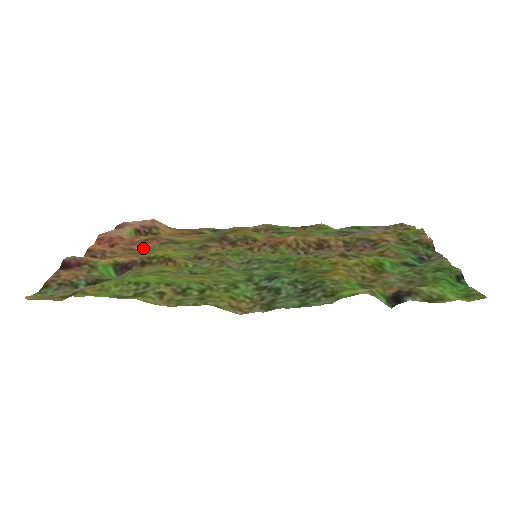
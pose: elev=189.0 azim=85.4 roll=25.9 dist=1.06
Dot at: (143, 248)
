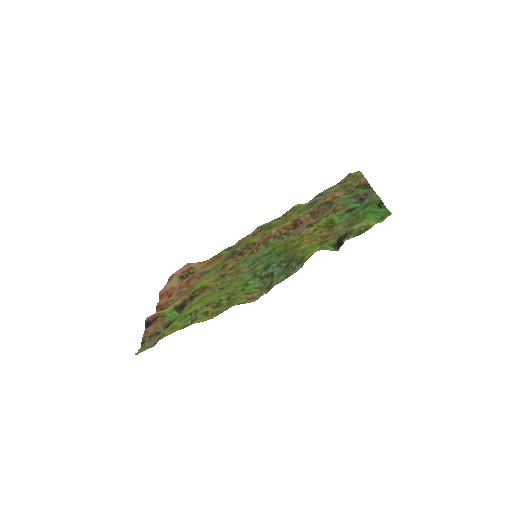
Dot at: (188, 287)
